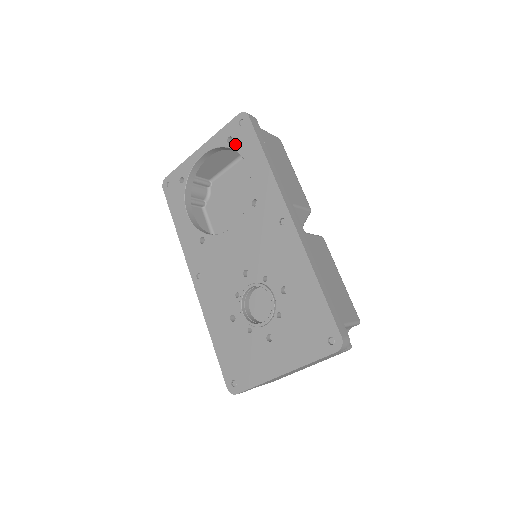
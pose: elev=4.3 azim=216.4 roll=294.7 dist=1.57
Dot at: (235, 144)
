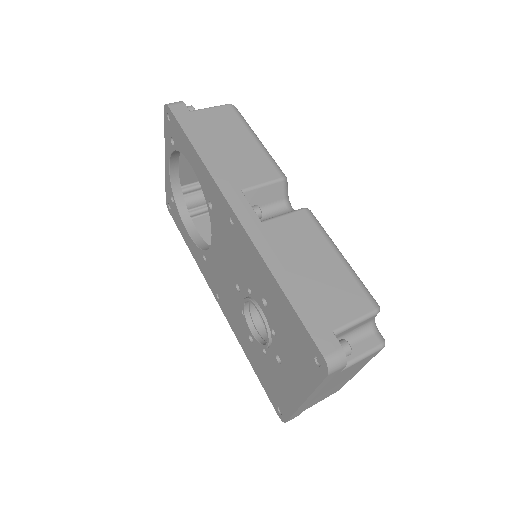
Dot at: (176, 144)
